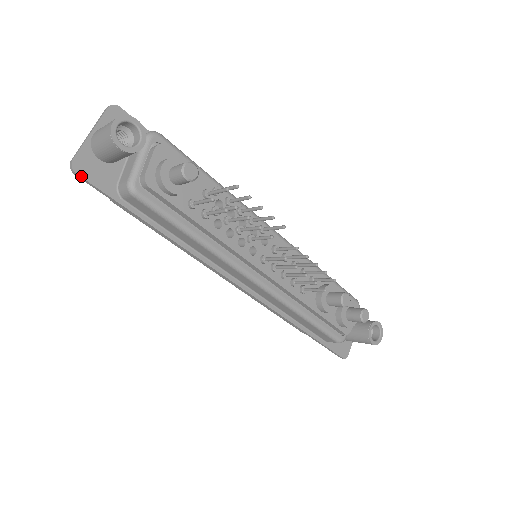
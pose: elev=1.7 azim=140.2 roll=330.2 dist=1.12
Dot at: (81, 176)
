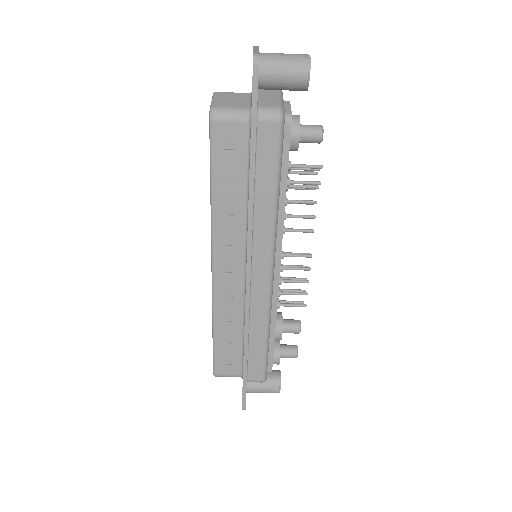
Dot at: (258, 71)
